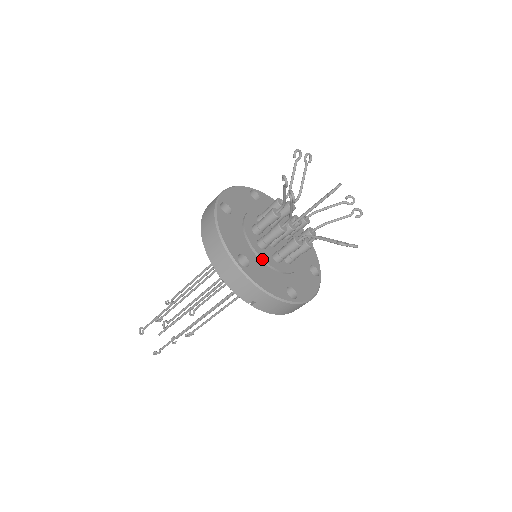
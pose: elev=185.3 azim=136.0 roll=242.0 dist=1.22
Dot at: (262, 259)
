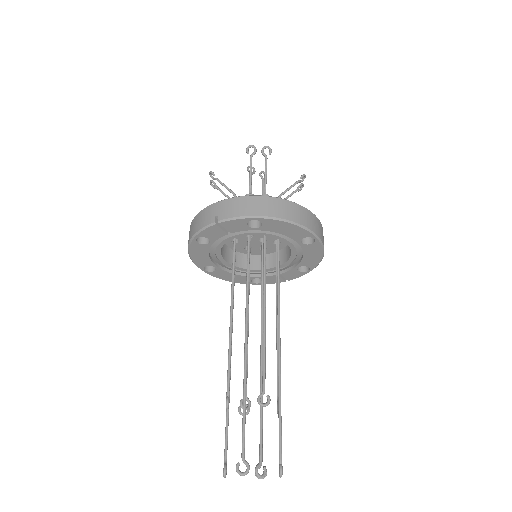
Dot at: occluded
